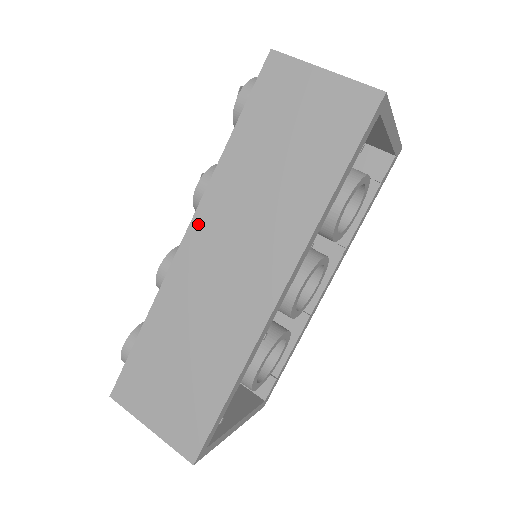
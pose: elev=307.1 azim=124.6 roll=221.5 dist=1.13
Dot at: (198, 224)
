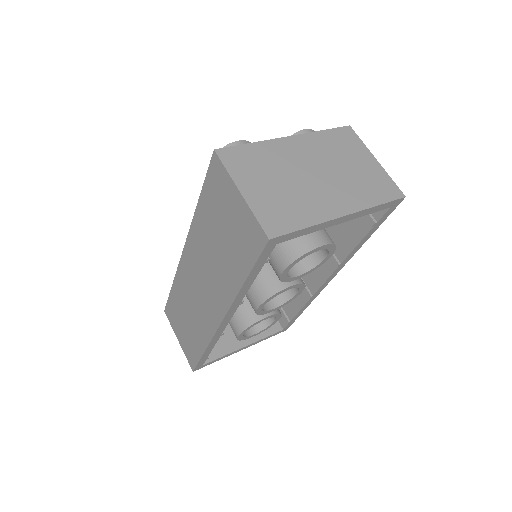
Dot at: (187, 249)
